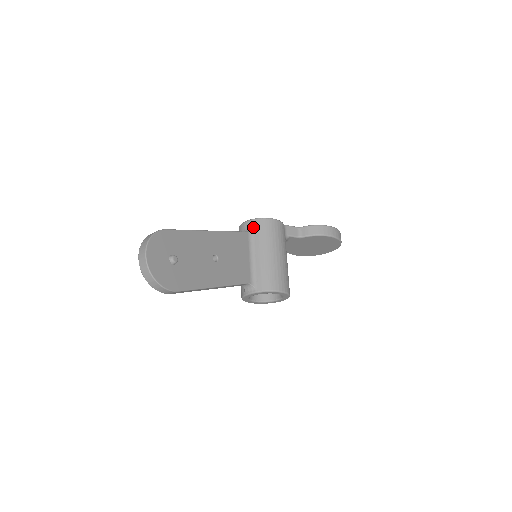
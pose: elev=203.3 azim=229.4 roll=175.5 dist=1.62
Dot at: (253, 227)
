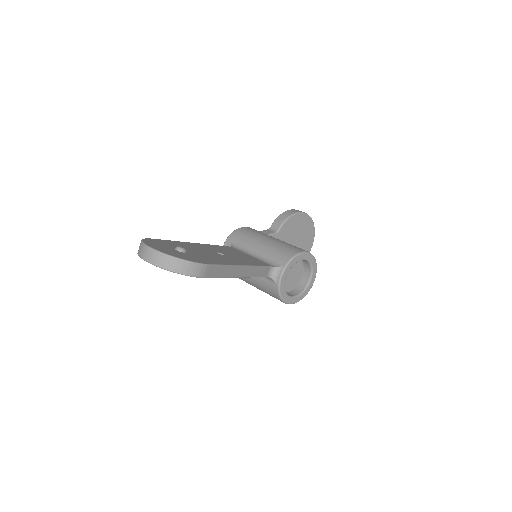
Dot at: (232, 242)
